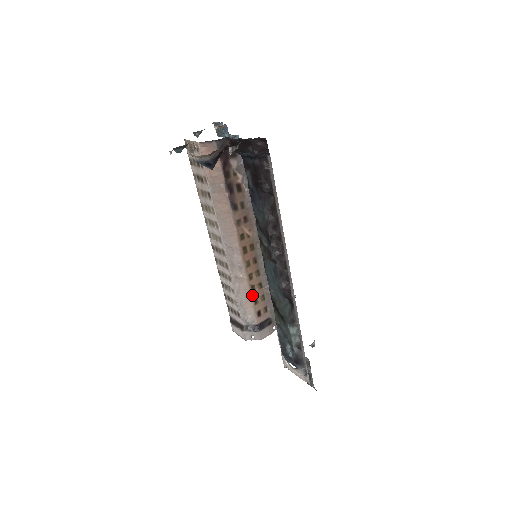
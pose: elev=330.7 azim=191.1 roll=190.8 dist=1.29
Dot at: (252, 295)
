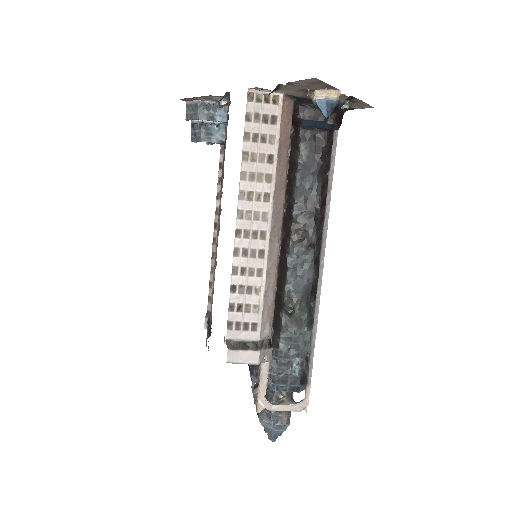
Dot at: (274, 296)
